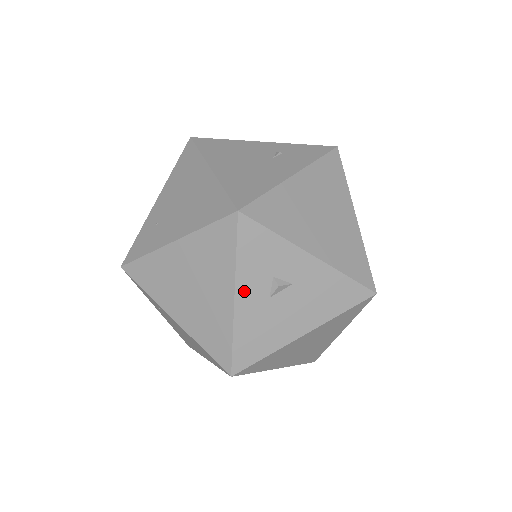
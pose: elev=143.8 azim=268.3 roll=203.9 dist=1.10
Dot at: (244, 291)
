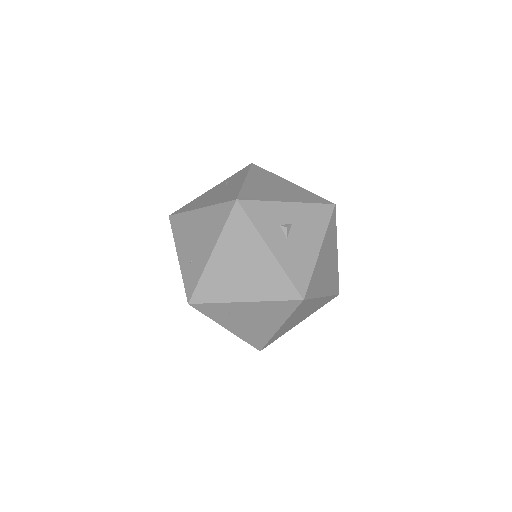
Dot at: (272, 242)
